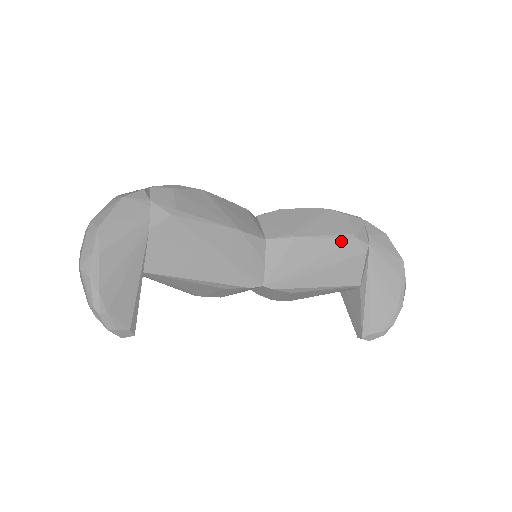
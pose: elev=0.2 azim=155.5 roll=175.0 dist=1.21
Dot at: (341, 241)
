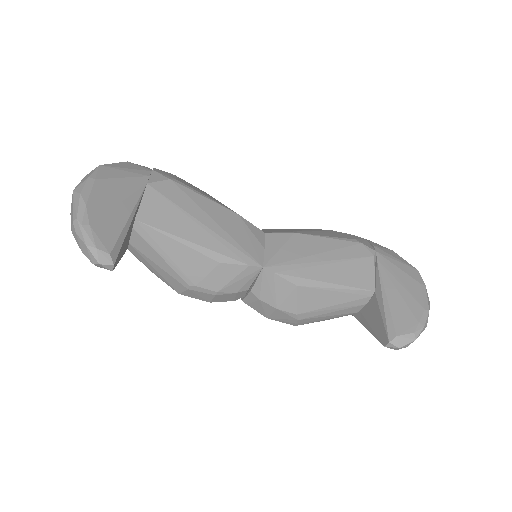
Dot at: (344, 242)
